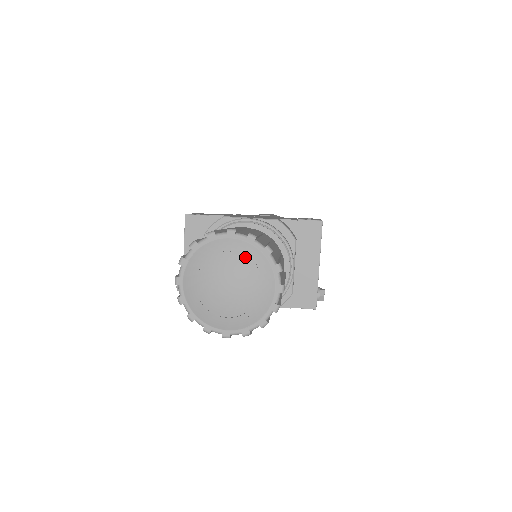
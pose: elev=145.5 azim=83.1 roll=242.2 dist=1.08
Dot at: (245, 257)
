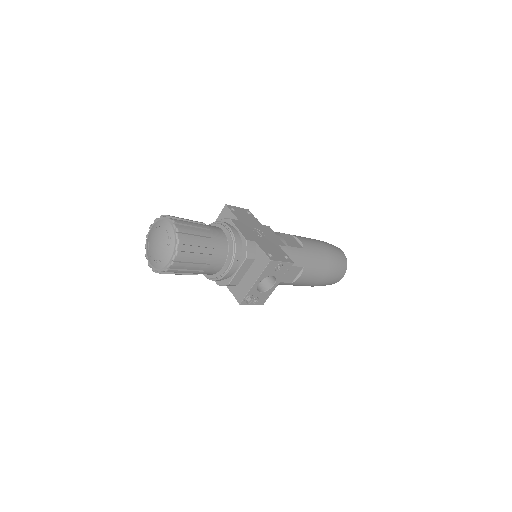
Dot at: (168, 237)
